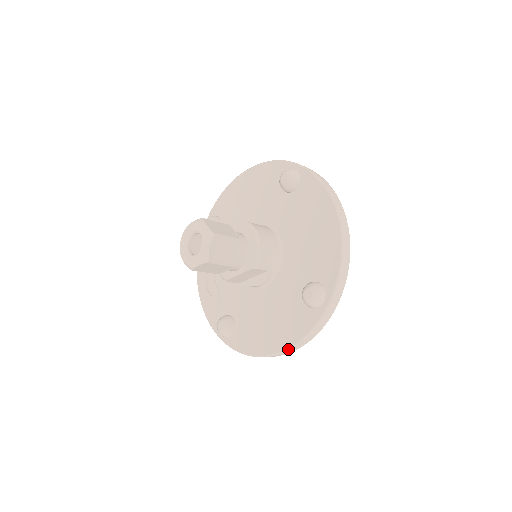
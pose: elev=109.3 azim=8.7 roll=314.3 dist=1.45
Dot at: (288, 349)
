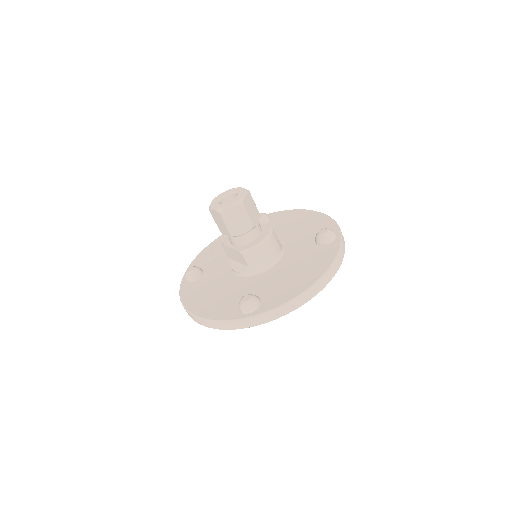
Dot at: (200, 318)
